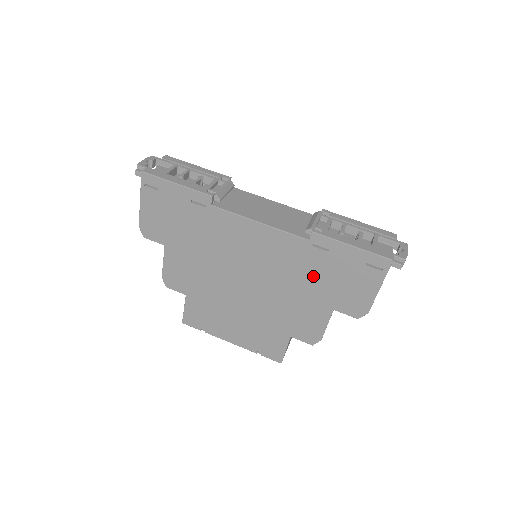
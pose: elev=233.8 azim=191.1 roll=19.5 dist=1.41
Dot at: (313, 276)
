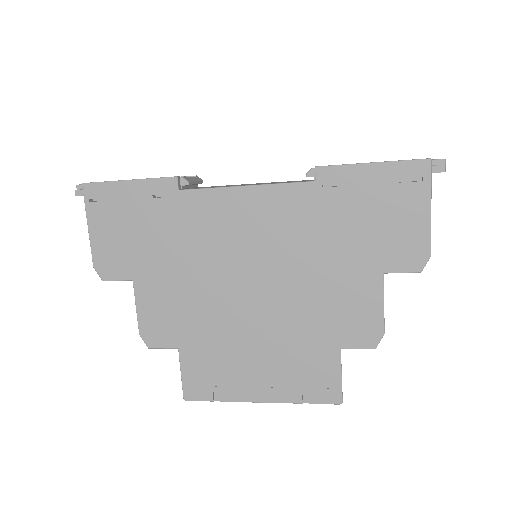
Dot at: (338, 233)
